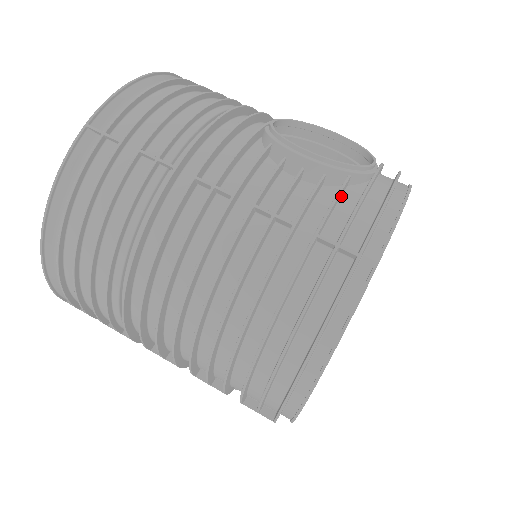
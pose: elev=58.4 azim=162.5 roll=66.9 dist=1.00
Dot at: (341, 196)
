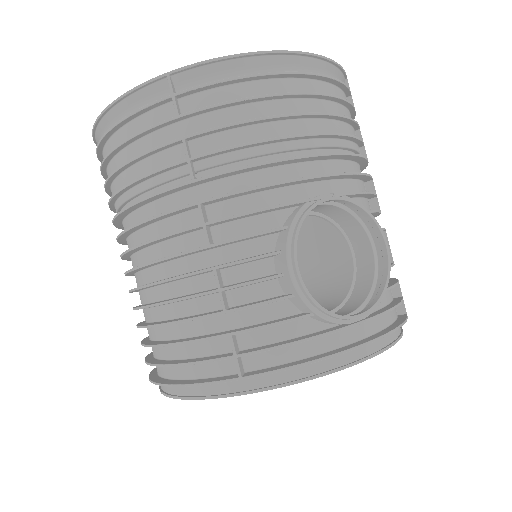
Dot at: (290, 321)
